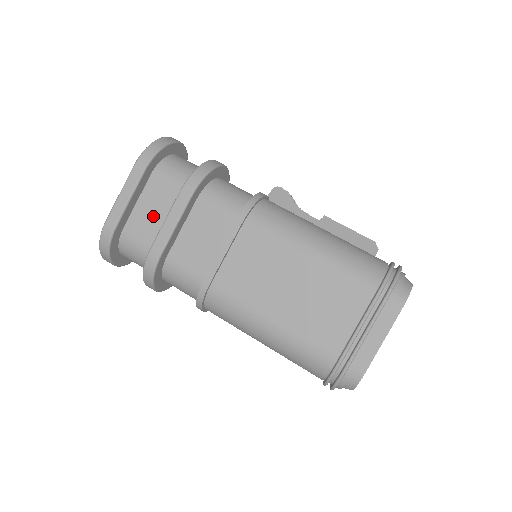
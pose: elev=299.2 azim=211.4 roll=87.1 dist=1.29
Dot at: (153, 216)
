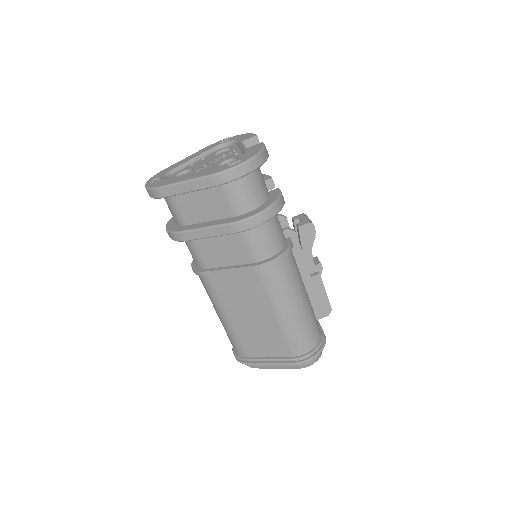
Dot at: (200, 207)
